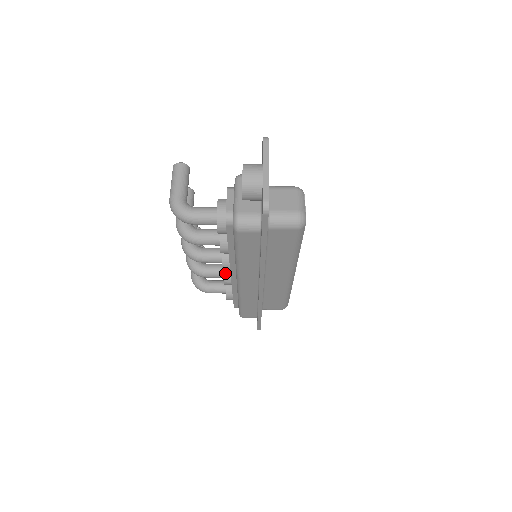
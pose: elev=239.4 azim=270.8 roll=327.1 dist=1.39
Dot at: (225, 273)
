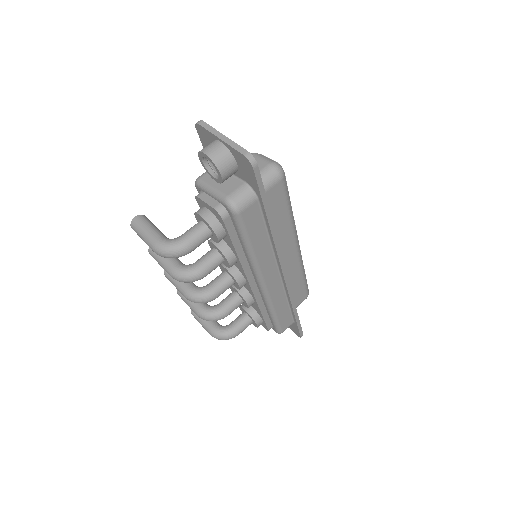
Dot at: (242, 295)
